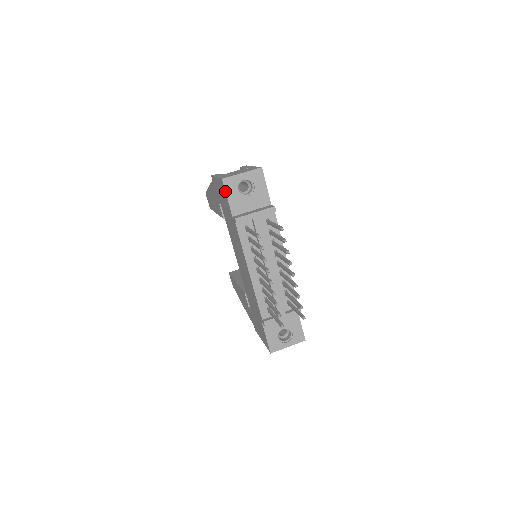
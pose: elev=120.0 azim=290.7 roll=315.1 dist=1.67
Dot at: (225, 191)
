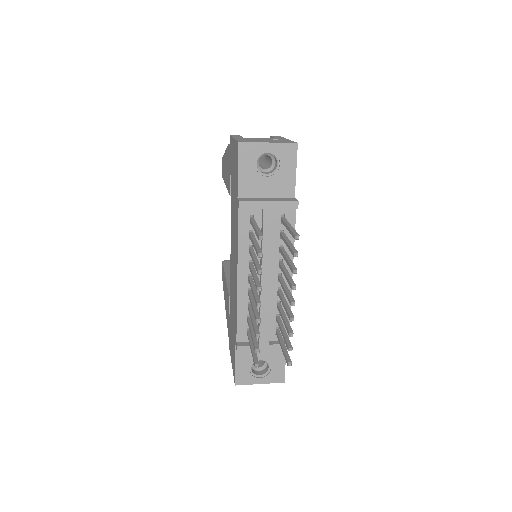
Dot at: (238, 160)
